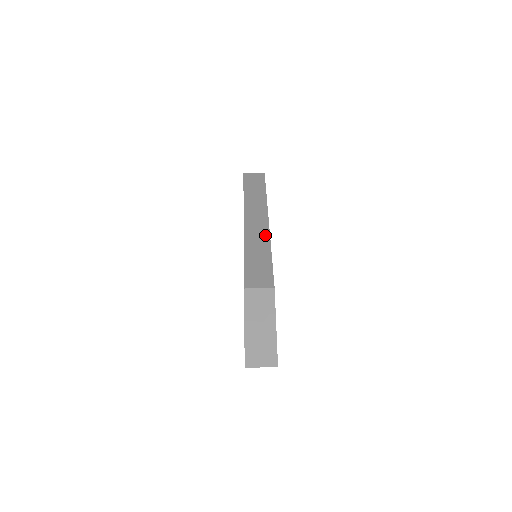
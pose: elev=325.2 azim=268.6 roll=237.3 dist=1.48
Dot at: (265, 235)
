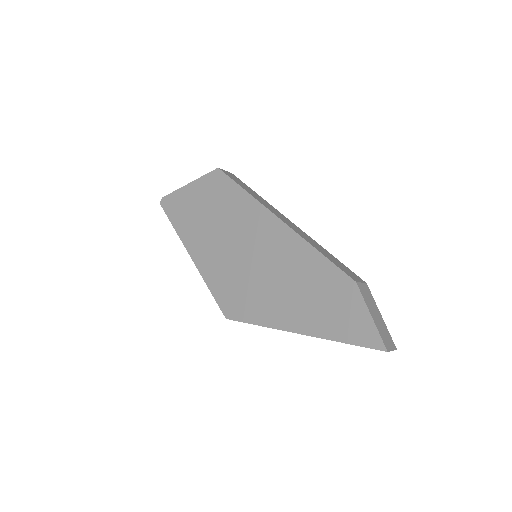
Dot at: (308, 236)
